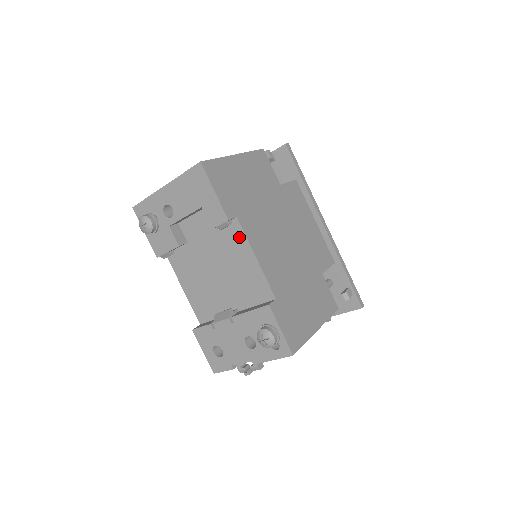
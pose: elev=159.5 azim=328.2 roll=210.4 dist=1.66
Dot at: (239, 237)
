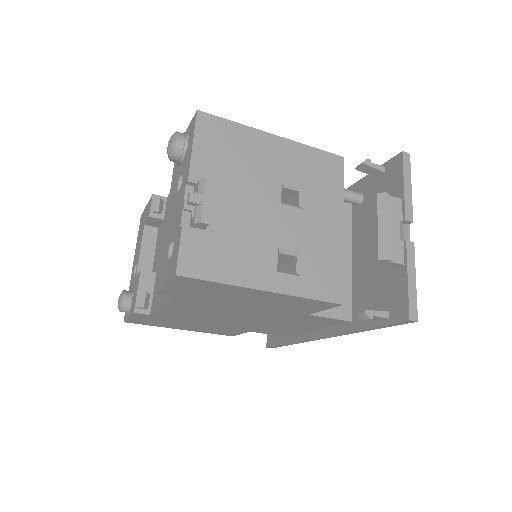
Dot at: occluded
